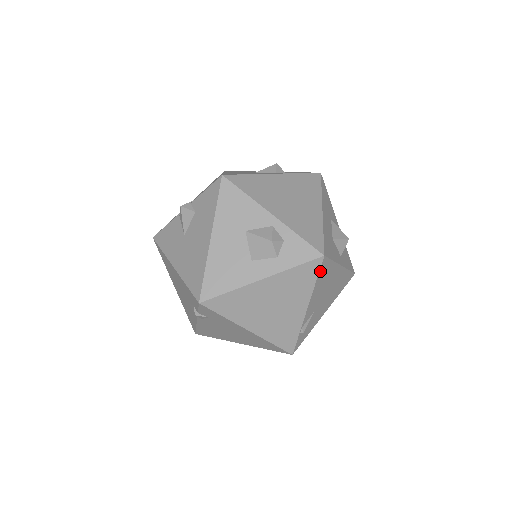
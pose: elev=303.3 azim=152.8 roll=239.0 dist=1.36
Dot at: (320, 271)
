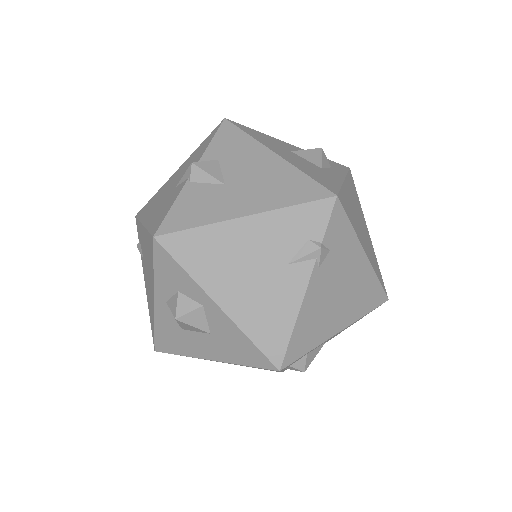
Dot at: occluded
